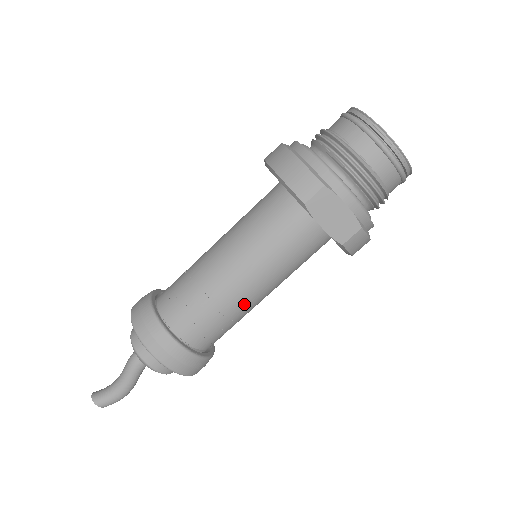
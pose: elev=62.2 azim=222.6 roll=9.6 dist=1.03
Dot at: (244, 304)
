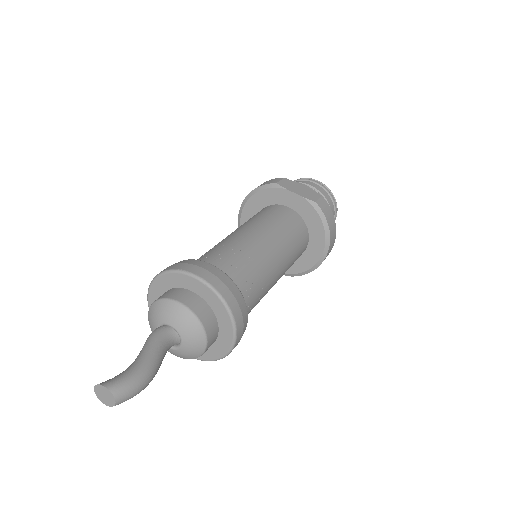
Dot at: (261, 253)
